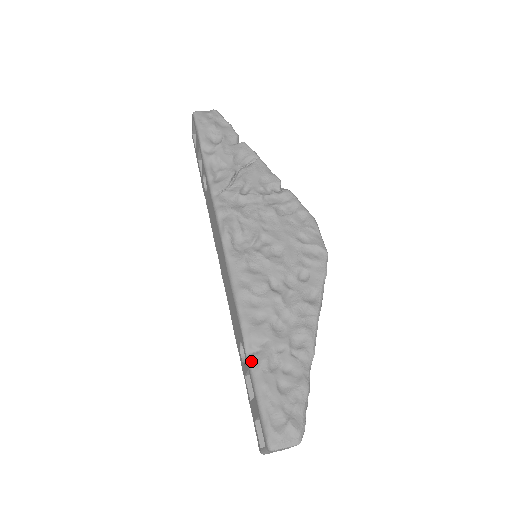
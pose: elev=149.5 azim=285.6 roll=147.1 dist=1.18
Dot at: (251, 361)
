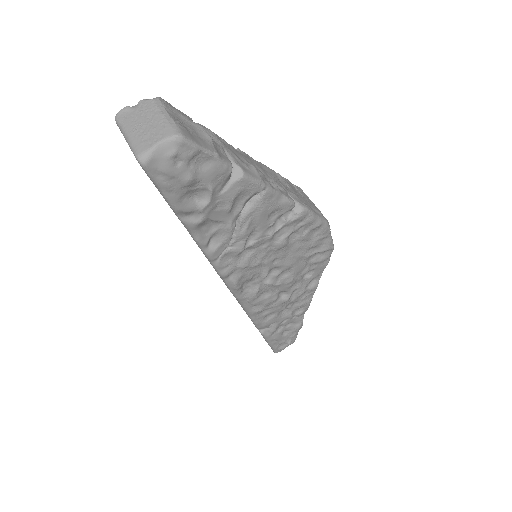
Dot at: (263, 334)
